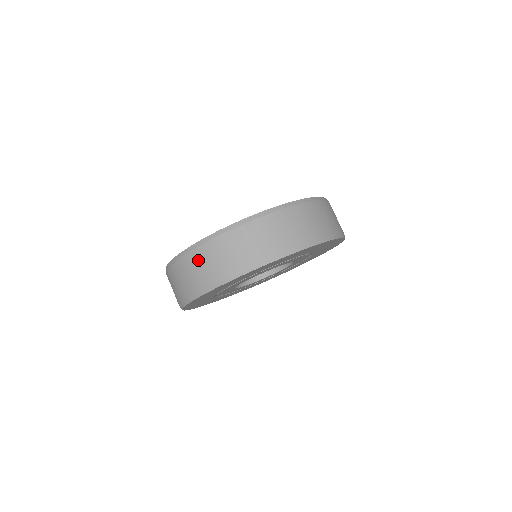
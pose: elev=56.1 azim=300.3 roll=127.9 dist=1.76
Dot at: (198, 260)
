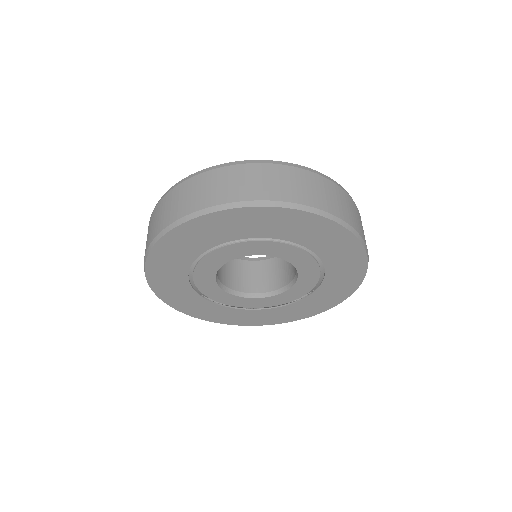
Dot at: occluded
